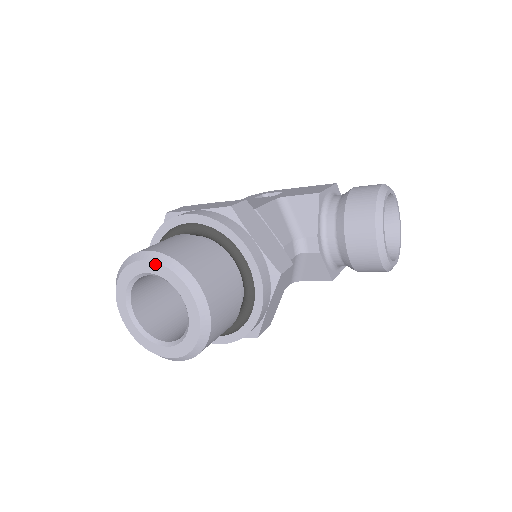
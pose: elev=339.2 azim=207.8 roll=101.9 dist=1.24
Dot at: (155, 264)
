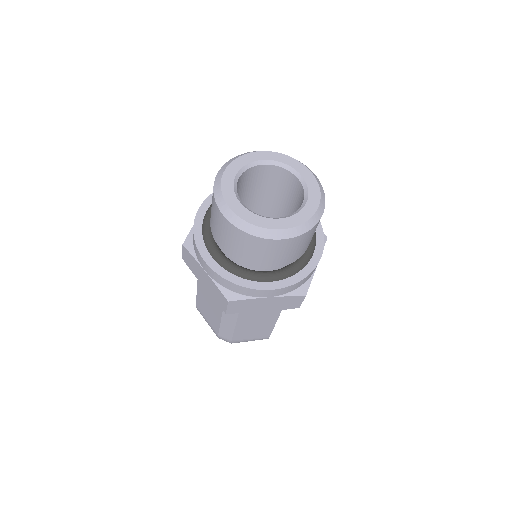
Dot at: (234, 162)
